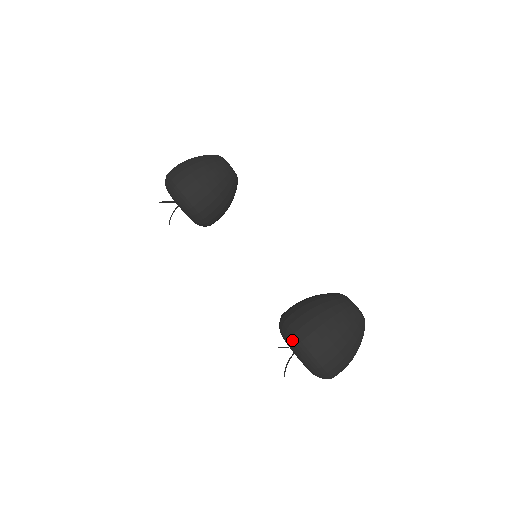
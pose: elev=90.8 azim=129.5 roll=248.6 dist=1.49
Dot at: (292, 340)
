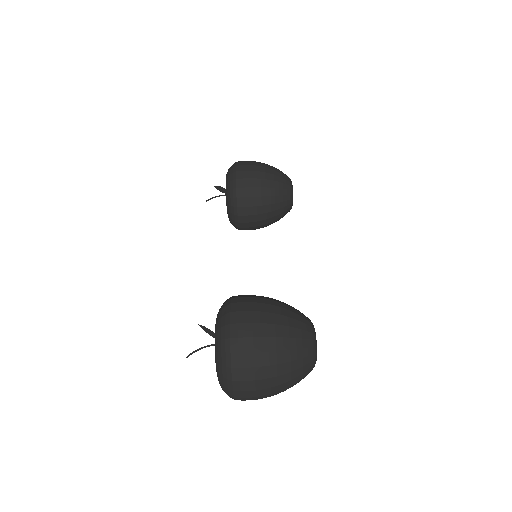
Dot at: (223, 309)
